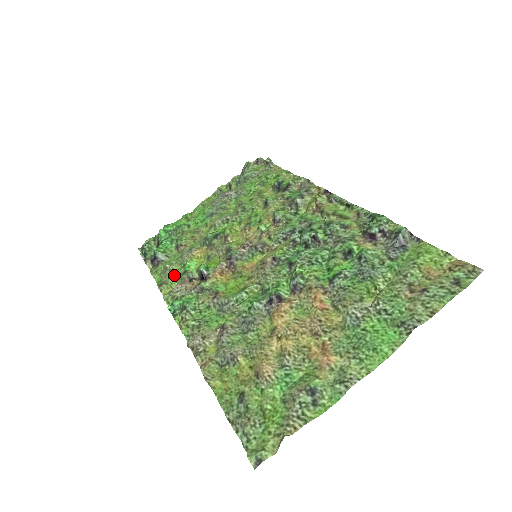
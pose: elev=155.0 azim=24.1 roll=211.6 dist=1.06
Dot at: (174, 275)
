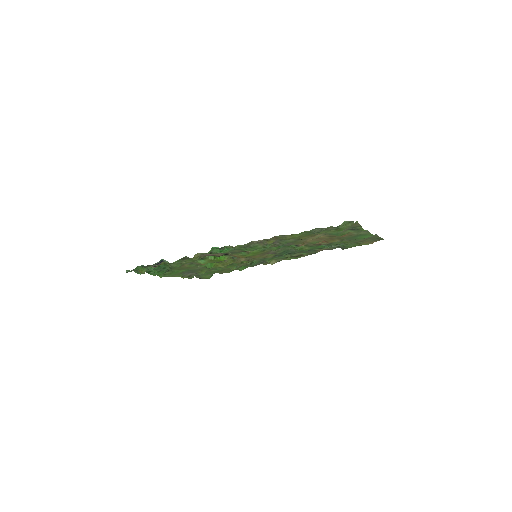
Dot at: (190, 261)
